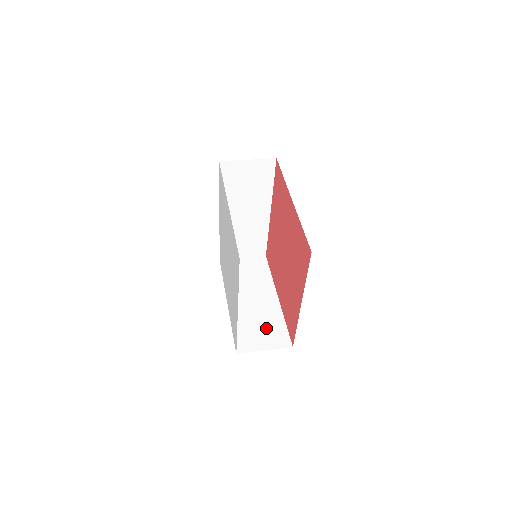
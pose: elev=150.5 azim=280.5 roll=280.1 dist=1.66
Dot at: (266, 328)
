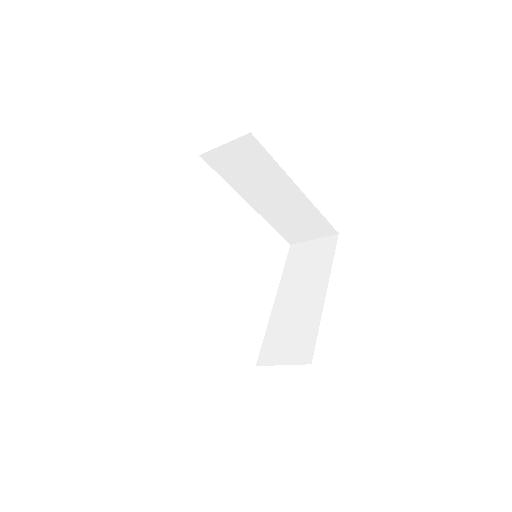
Dot at: (296, 336)
